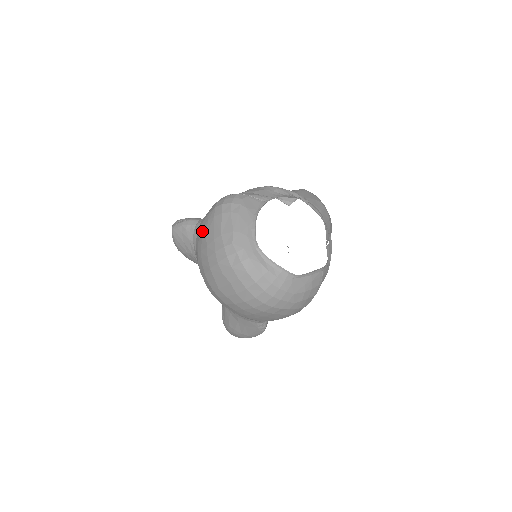
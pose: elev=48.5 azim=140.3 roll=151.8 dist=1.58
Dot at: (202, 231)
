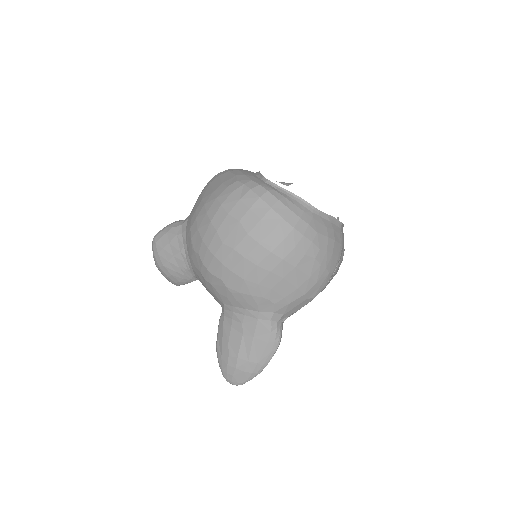
Dot at: (195, 205)
